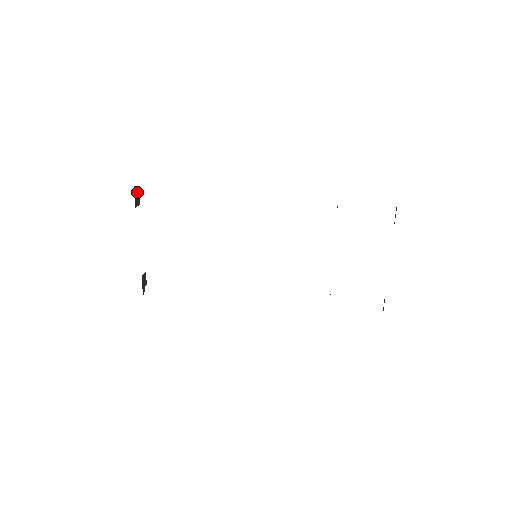
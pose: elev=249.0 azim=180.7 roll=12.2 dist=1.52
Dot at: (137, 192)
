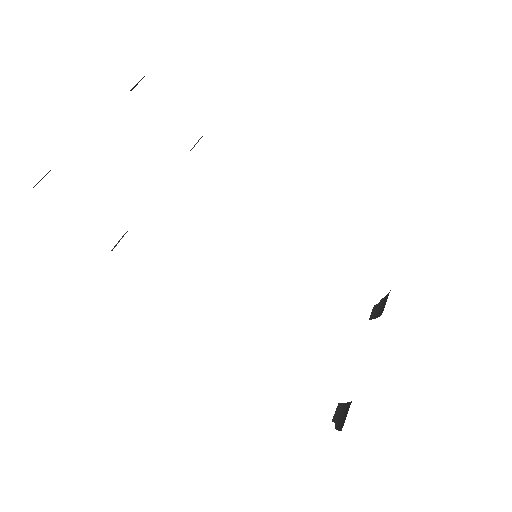
Dot at: (141, 79)
